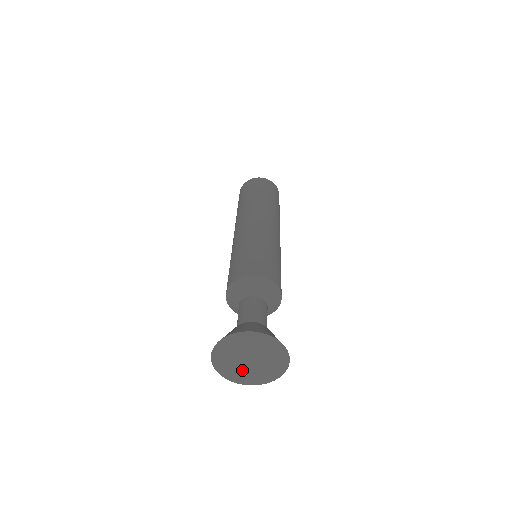
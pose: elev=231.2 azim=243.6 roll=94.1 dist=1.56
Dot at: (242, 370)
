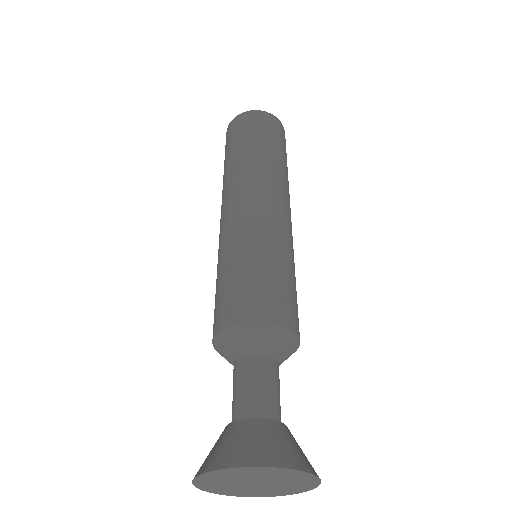
Dot at: (232, 487)
